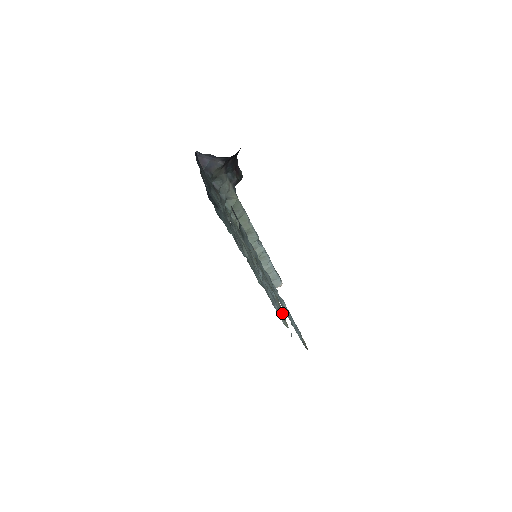
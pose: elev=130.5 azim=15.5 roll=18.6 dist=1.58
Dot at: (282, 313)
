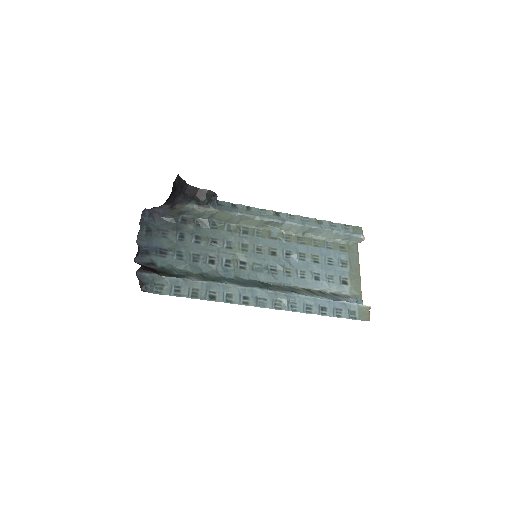
Dot at: (356, 276)
